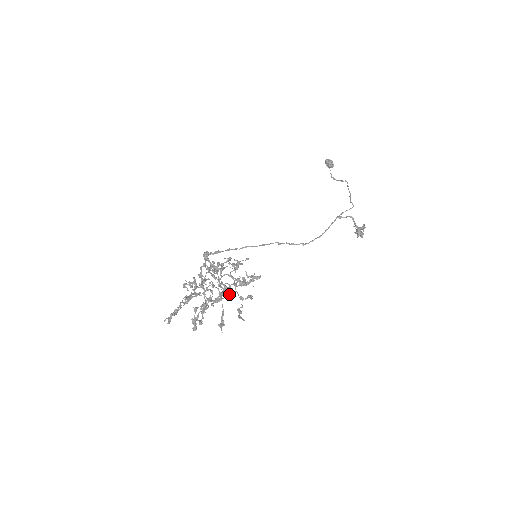
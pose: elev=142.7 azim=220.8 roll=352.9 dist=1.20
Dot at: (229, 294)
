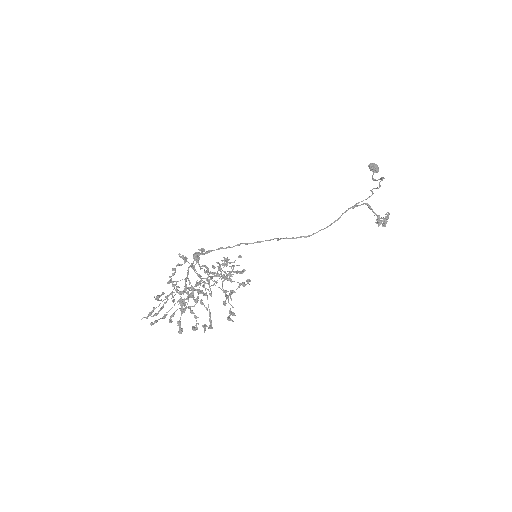
Dot at: (197, 285)
